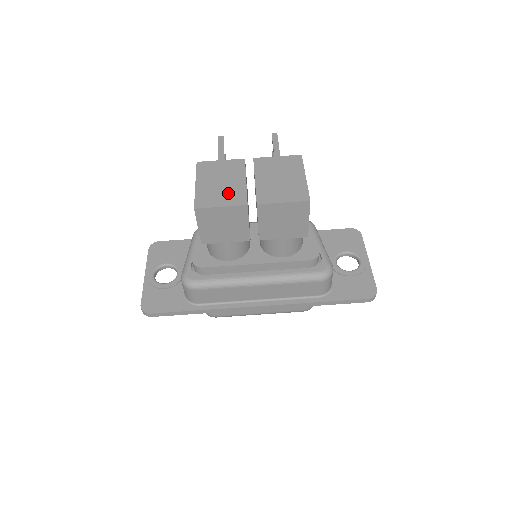
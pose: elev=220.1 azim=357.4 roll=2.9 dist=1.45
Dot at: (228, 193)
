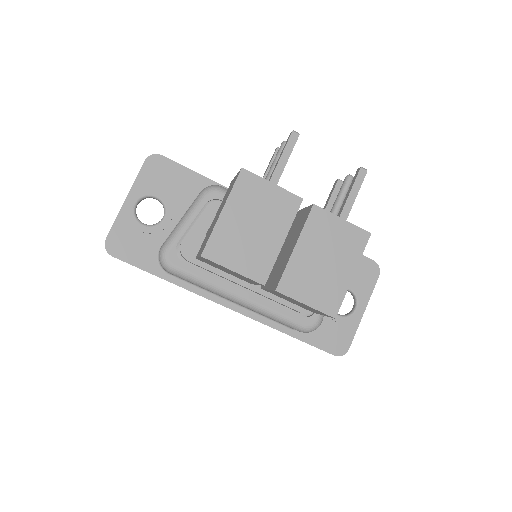
Dot at: (253, 252)
